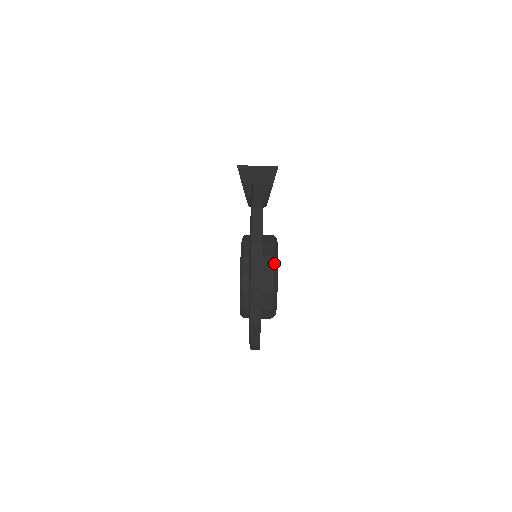
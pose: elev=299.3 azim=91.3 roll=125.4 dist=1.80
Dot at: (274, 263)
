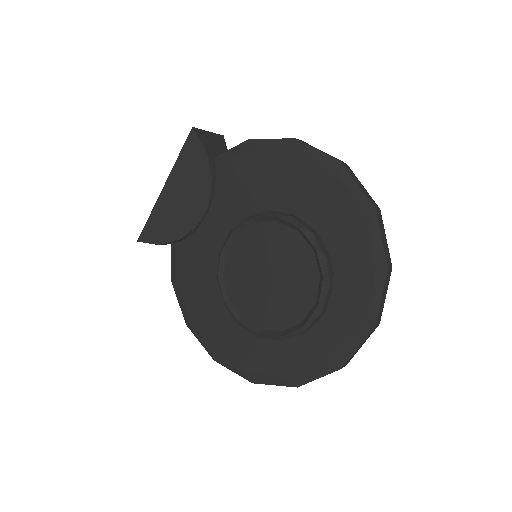
Dot at: occluded
